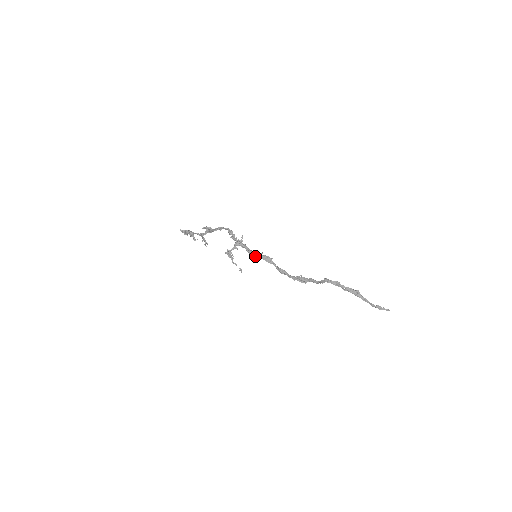
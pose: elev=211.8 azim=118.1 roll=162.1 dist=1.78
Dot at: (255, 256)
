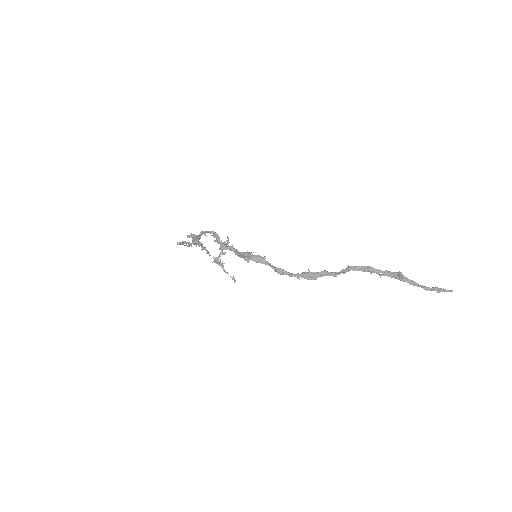
Dot at: occluded
